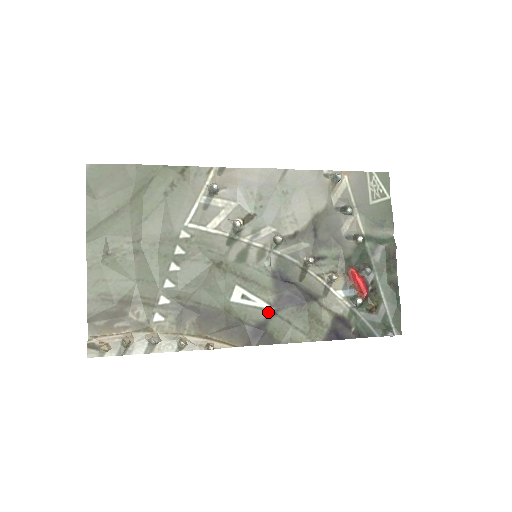
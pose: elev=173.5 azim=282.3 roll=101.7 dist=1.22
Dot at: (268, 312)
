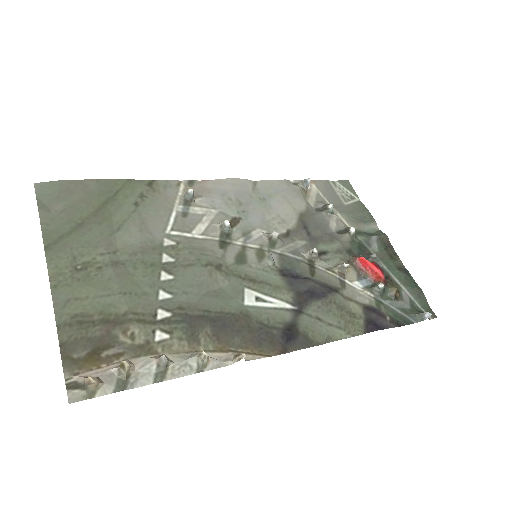
Dot at: (292, 312)
